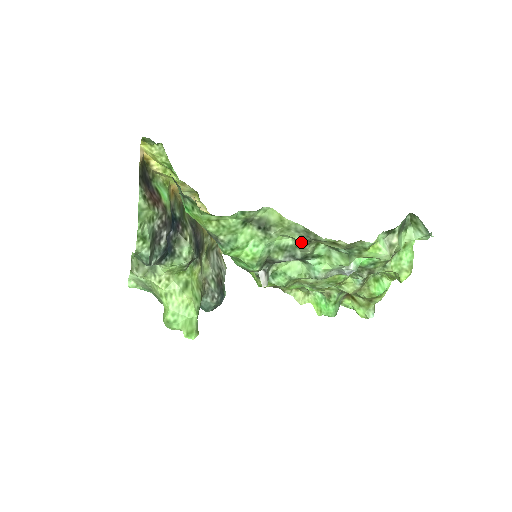
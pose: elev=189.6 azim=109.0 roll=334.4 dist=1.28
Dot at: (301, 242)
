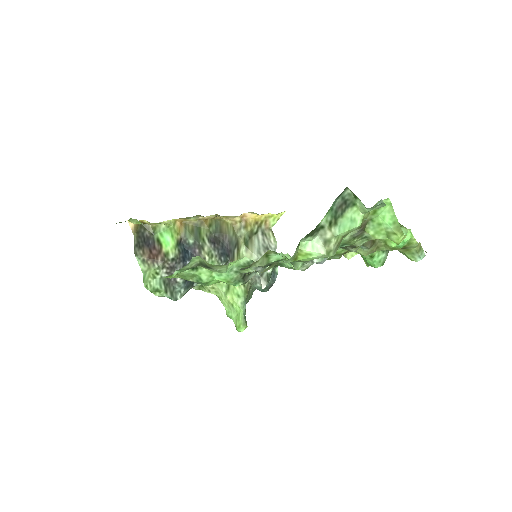
Dot at: (241, 269)
